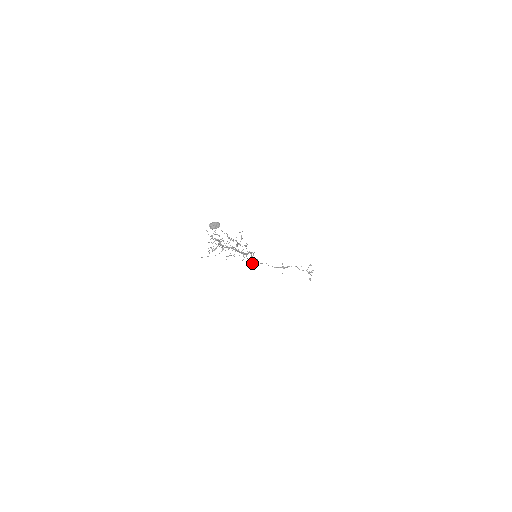
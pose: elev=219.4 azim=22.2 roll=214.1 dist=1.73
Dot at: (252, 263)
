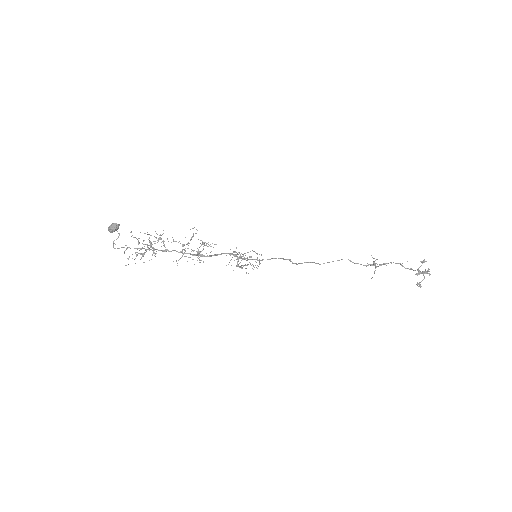
Dot at: occluded
